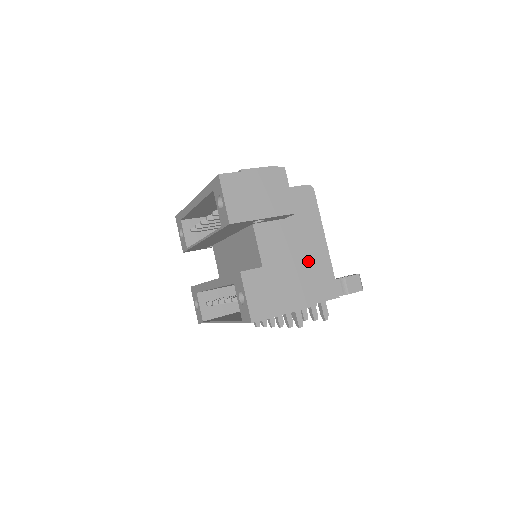
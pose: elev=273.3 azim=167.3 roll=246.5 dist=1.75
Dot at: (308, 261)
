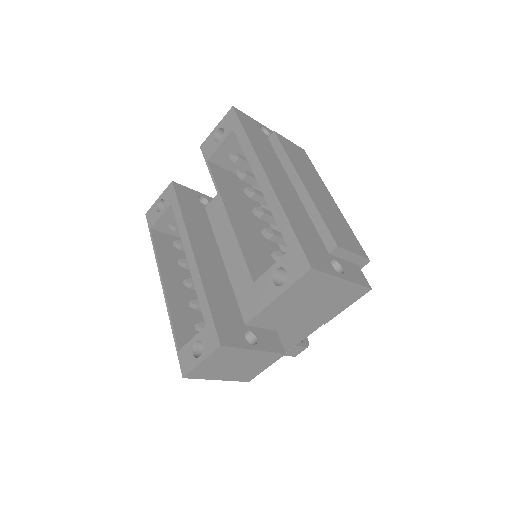
Dot at: (286, 335)
